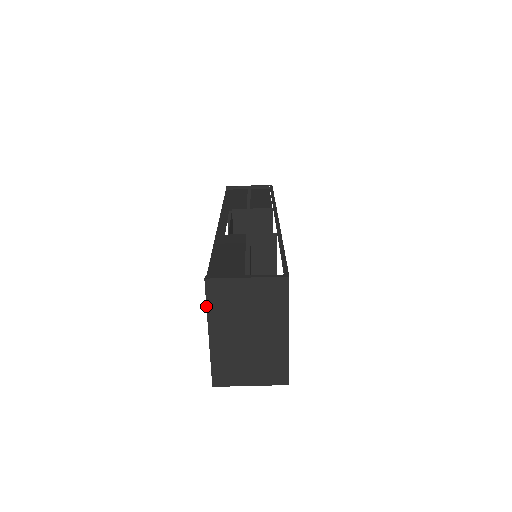
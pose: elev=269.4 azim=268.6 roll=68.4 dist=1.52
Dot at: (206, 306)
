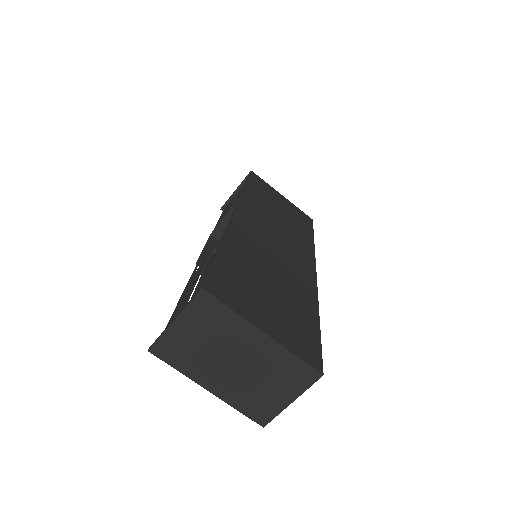
Dot at: occluded
